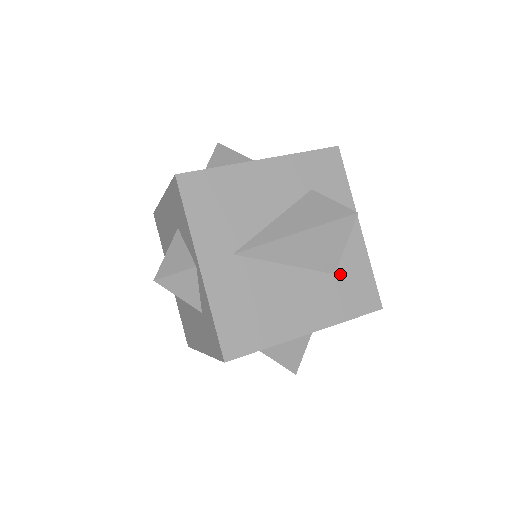
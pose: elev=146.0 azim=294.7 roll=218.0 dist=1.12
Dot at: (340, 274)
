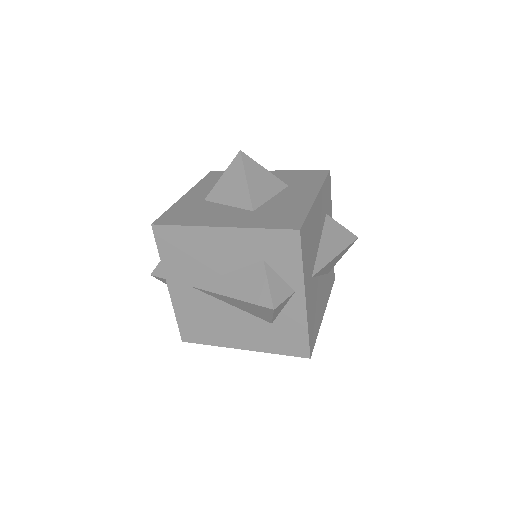
Dot at: (277, 325)
